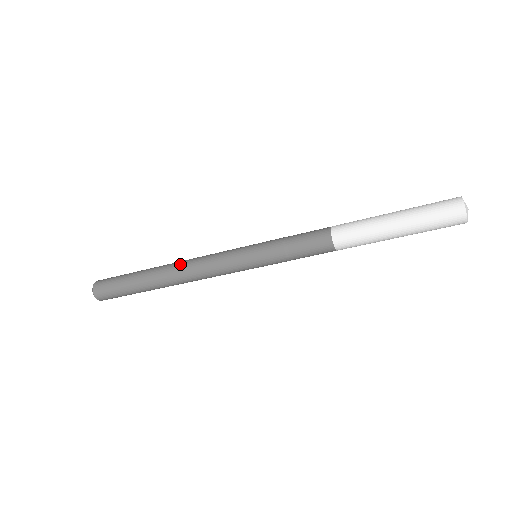
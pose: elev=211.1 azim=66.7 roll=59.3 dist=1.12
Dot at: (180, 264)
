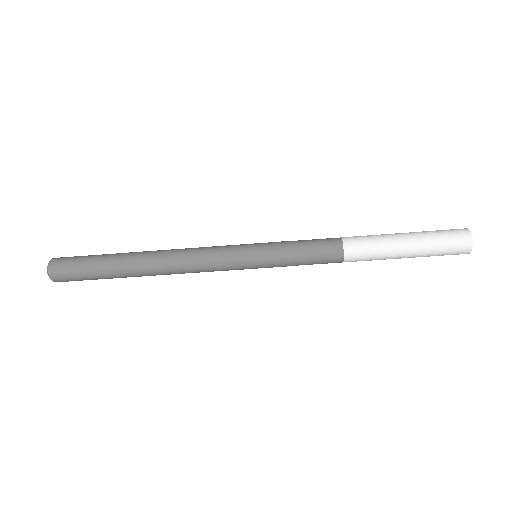
Dot at: occluded
